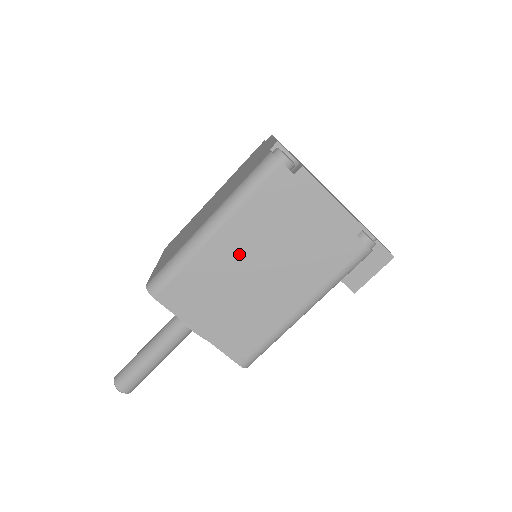
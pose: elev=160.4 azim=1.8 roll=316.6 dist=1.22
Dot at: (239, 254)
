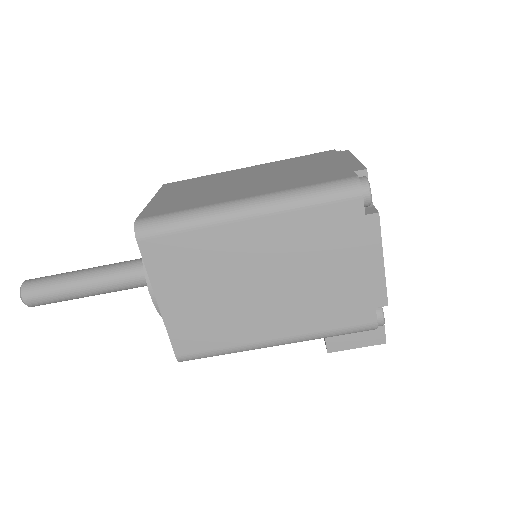
Dot at: (256, 253)
